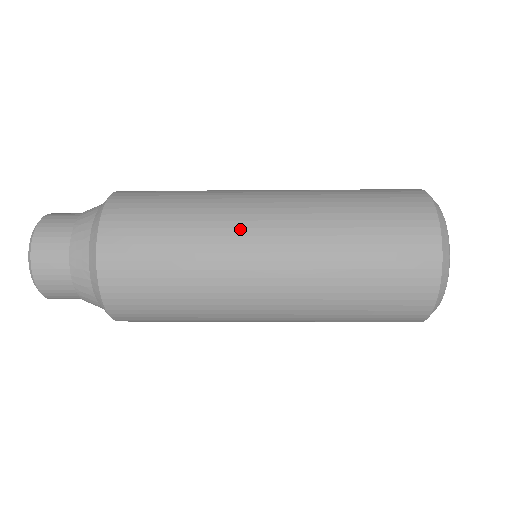
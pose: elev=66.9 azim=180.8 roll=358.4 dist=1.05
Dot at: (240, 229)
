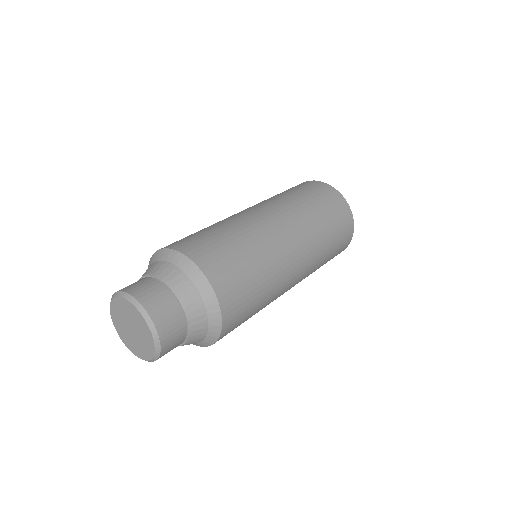
Dot at: (272, 232)
